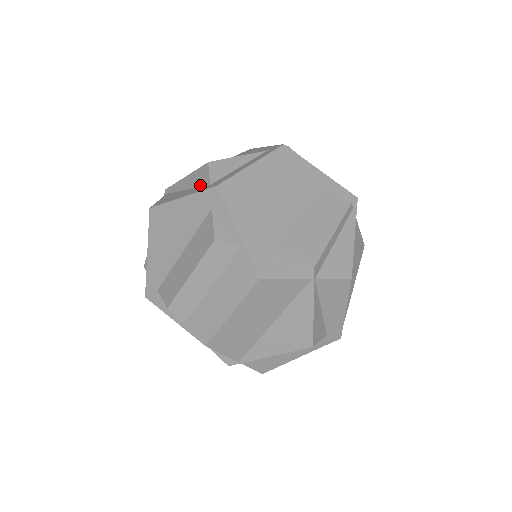
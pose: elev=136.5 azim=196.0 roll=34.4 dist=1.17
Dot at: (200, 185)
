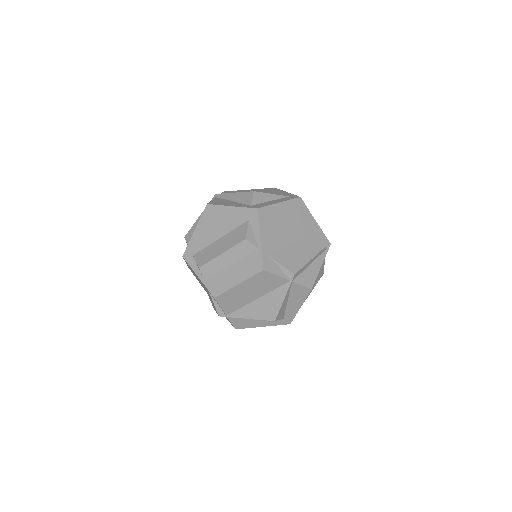
Dot at: (244, 203)
